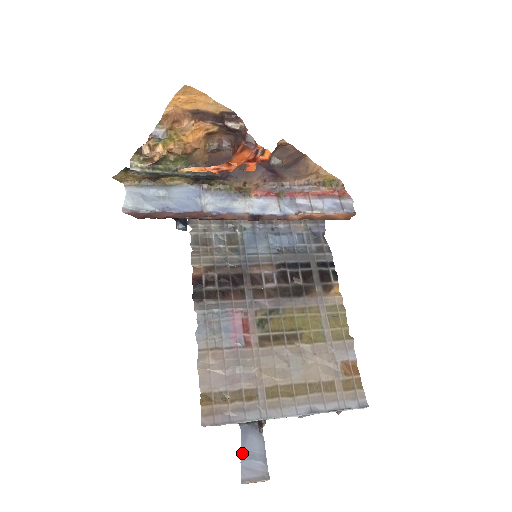
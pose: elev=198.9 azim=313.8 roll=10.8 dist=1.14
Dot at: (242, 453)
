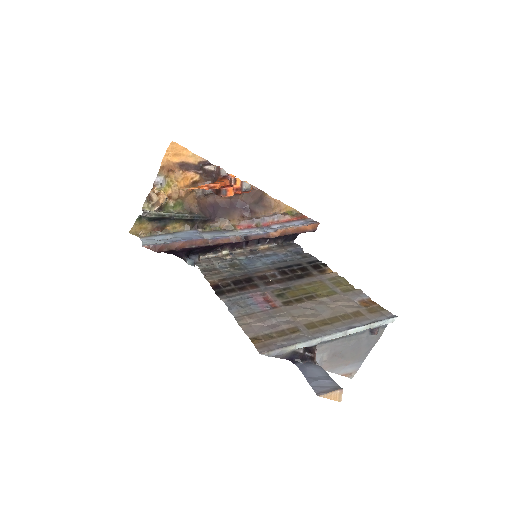
Dot at: (307, 379)
